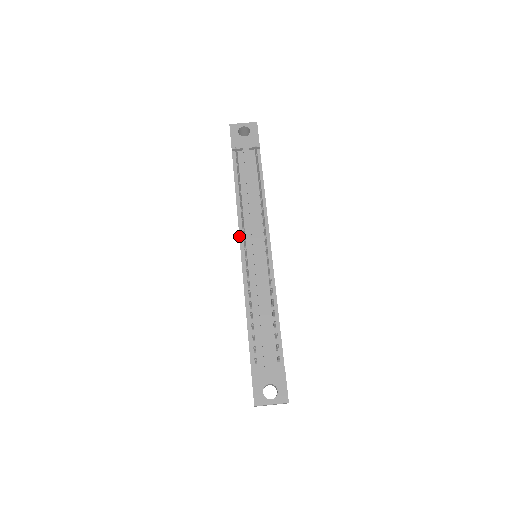
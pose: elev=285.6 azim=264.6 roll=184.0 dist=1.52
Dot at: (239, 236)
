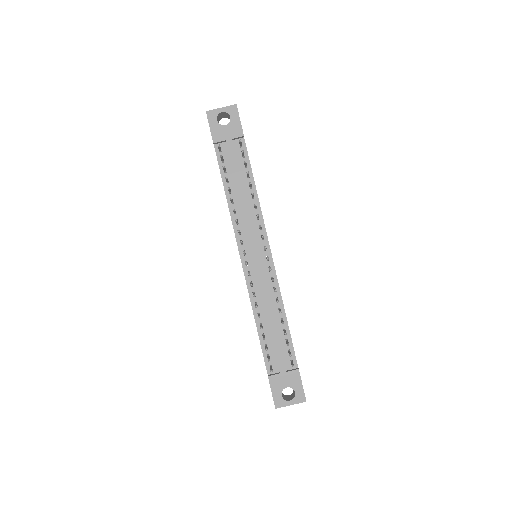
Dot at: (237, 243)
